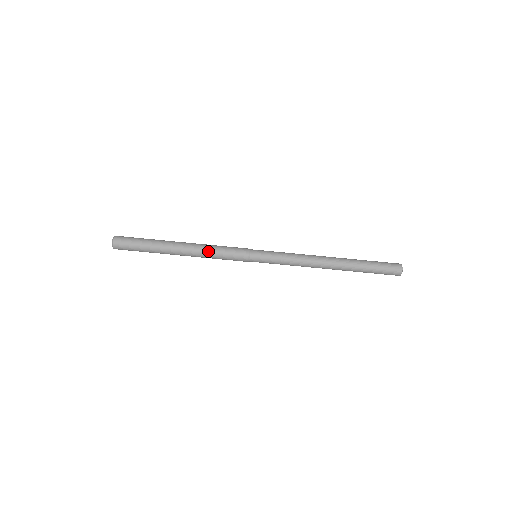
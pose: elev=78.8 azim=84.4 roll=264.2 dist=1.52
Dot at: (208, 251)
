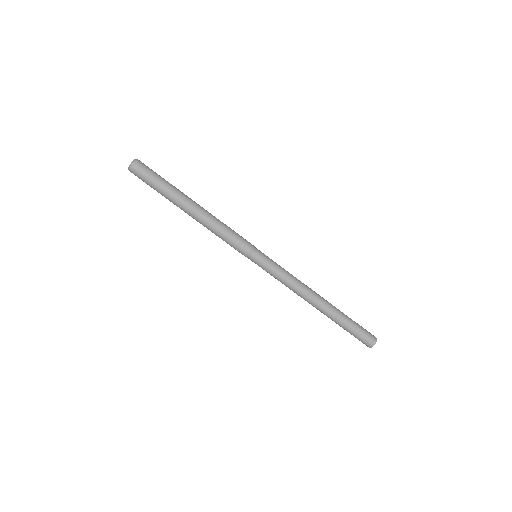
Dot at: (219, 222)
